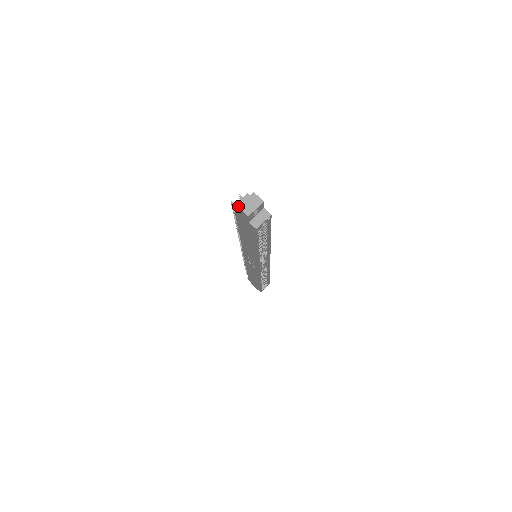
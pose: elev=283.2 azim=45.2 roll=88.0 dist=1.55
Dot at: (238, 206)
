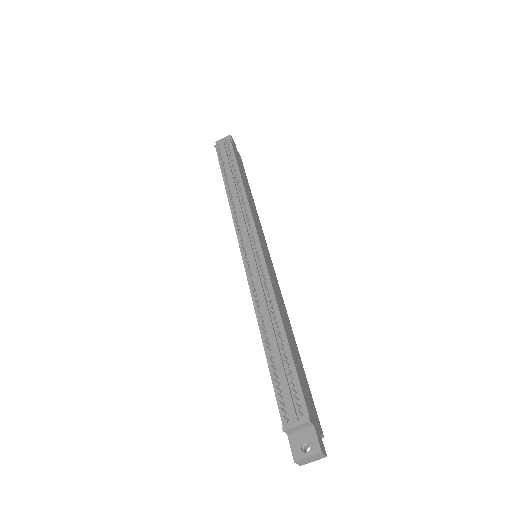
Dot at: (295, 462)
